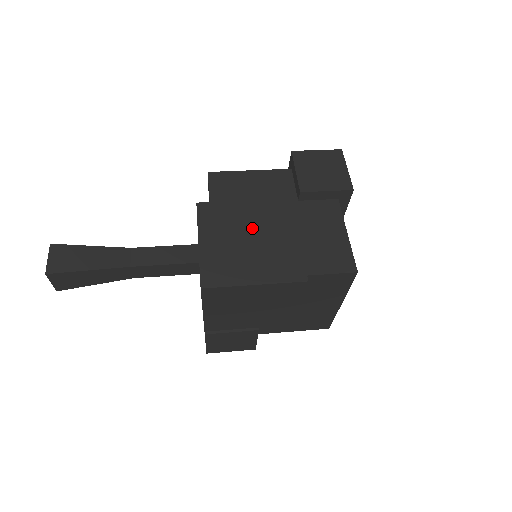
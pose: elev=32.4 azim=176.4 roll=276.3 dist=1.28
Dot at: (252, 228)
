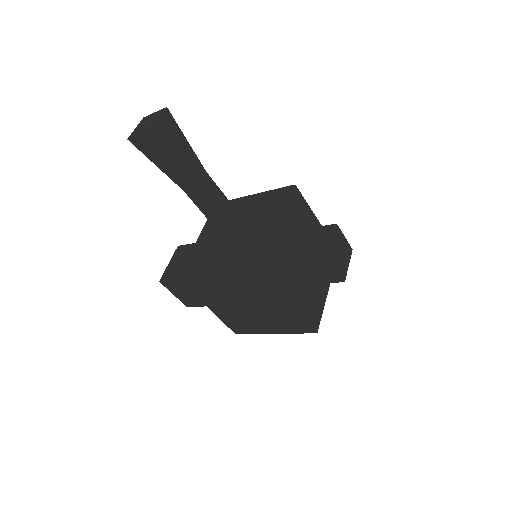
Dot at: (301, 255)
